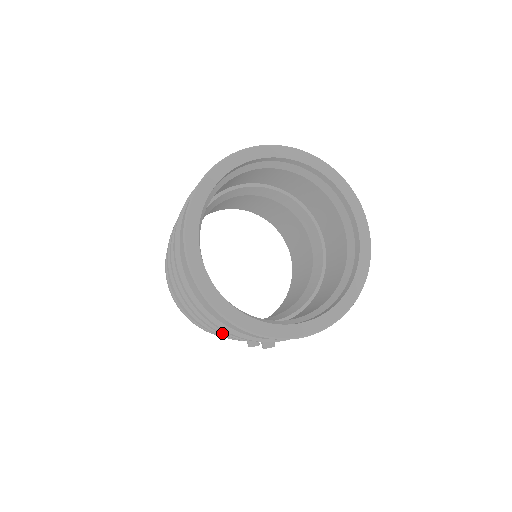
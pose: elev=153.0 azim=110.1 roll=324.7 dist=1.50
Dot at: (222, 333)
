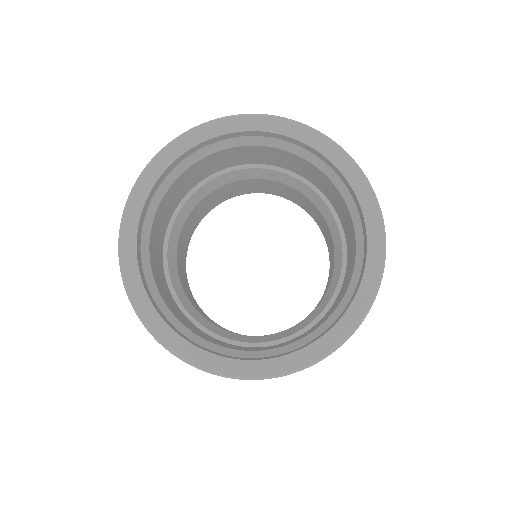
Dot at: occluded
